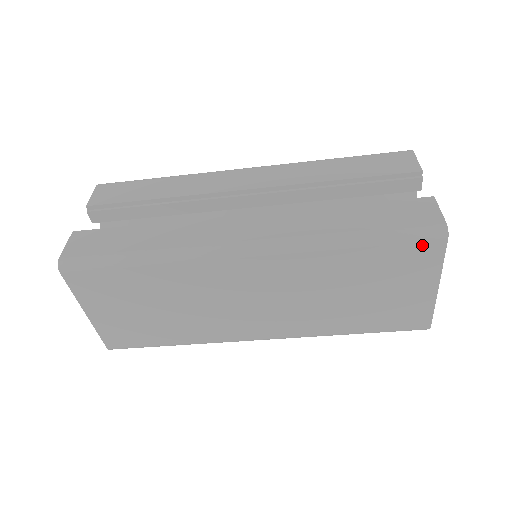
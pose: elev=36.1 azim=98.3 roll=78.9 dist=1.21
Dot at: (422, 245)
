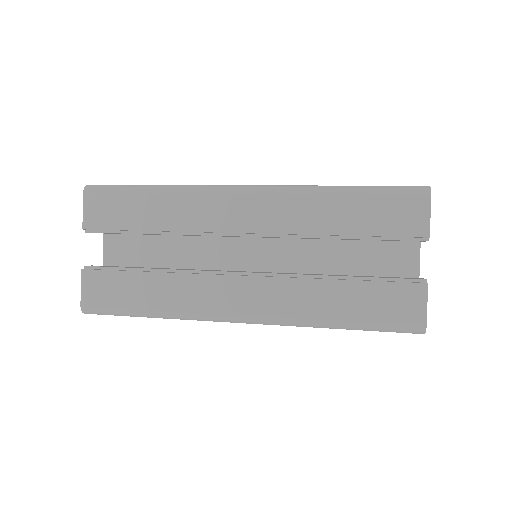
Dot at: (400, 332)
